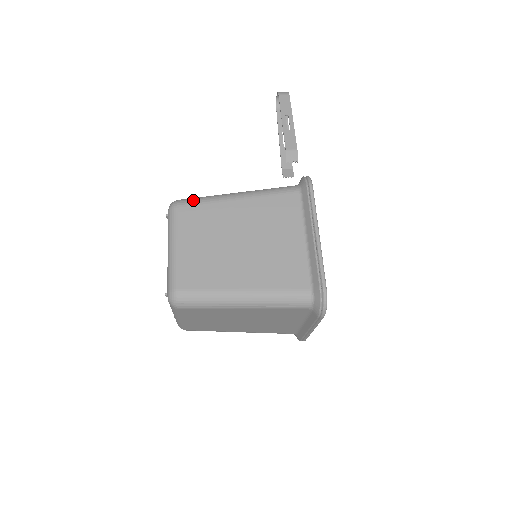
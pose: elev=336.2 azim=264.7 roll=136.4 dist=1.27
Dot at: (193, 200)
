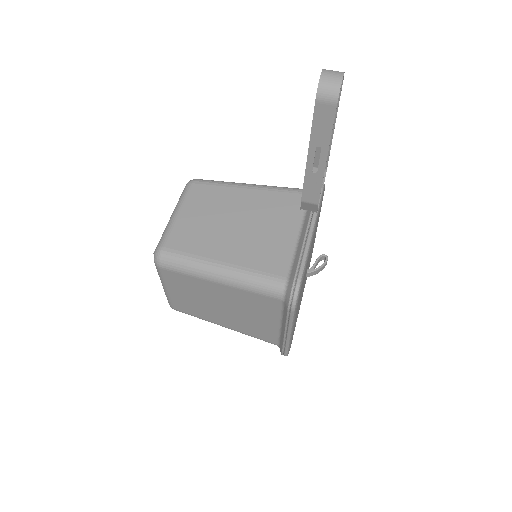
Dot at: (174, 267)
